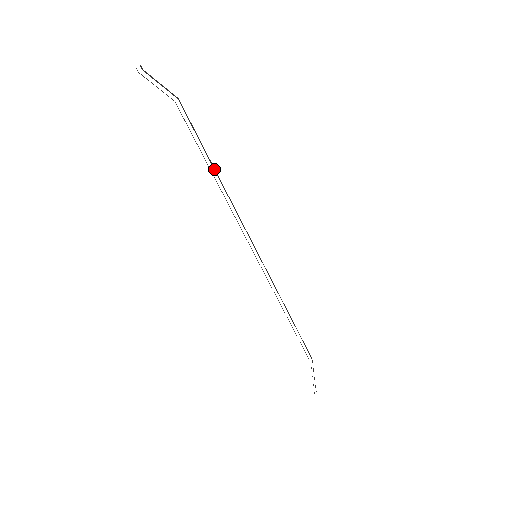
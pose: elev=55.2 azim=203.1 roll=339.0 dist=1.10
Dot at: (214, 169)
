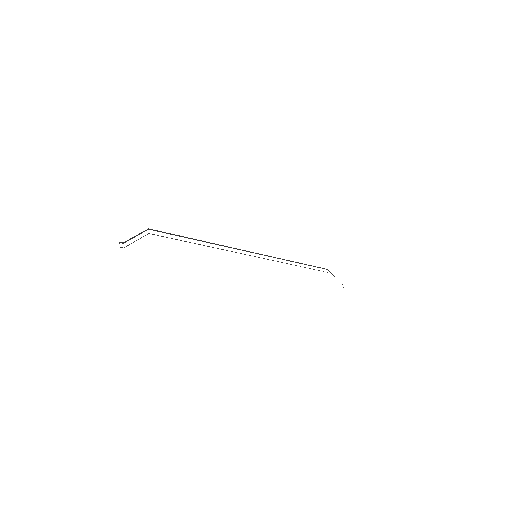
Dot at: (197, 240)
